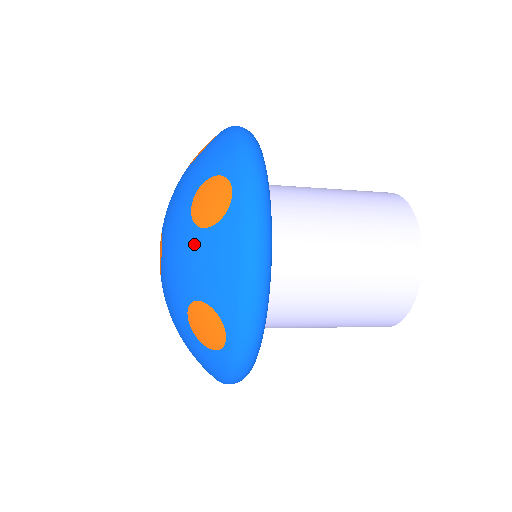
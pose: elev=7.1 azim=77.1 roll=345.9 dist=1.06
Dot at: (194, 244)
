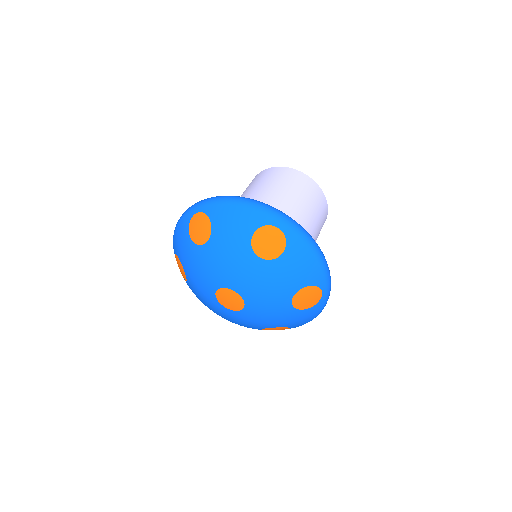
Dot at: (292, 315)
